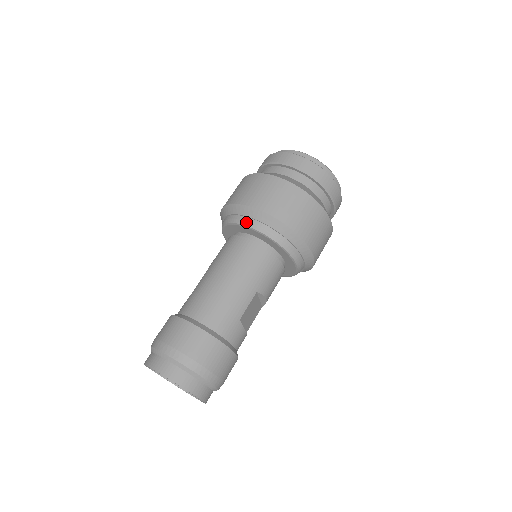
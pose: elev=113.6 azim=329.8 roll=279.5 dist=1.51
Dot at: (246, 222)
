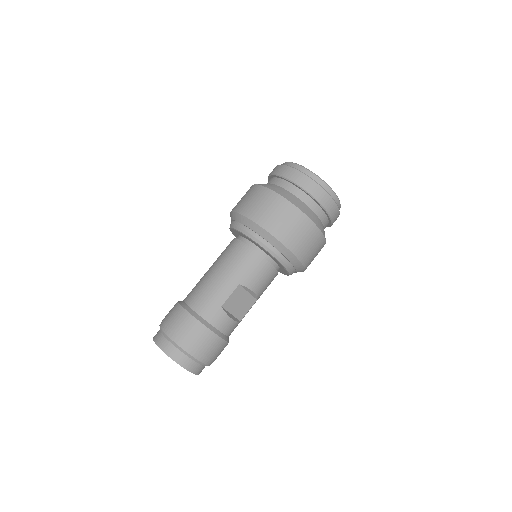
Dot at: (235, 226)
